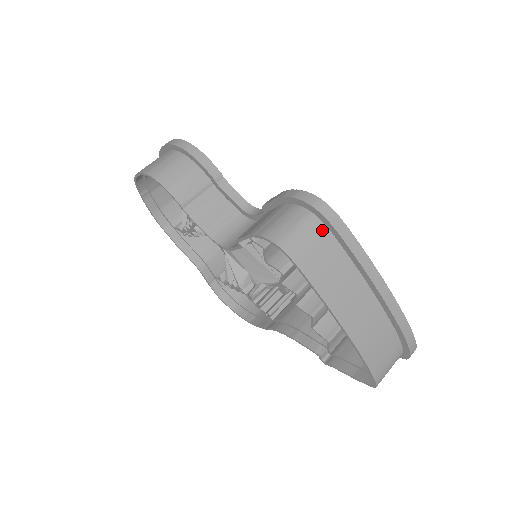
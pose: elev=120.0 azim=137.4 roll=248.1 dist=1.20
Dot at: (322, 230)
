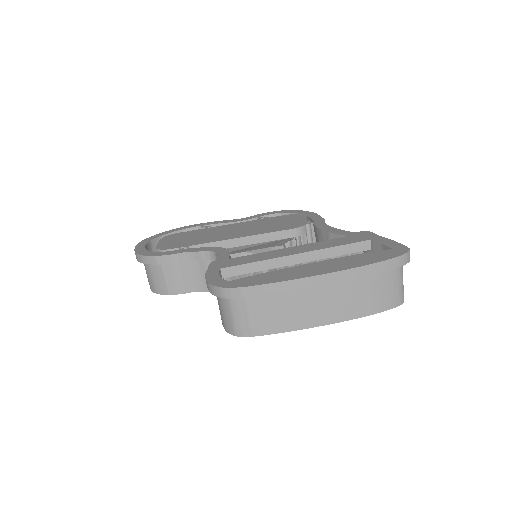
Dot at: (246, 300)
